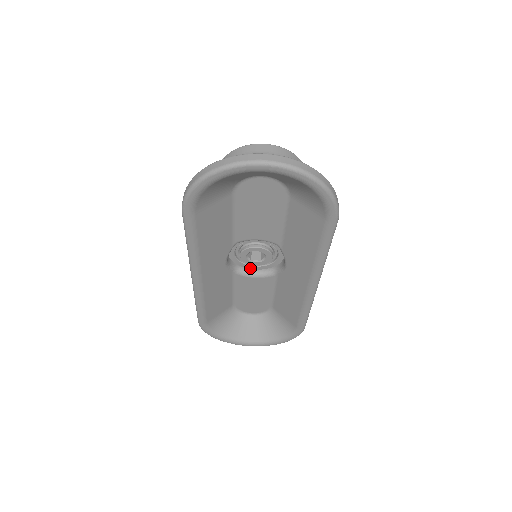
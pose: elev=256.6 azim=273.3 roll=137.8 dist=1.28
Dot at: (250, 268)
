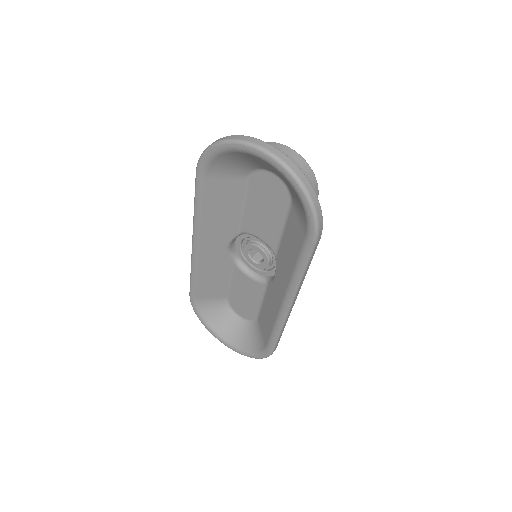
Dot at: (250, 267)
